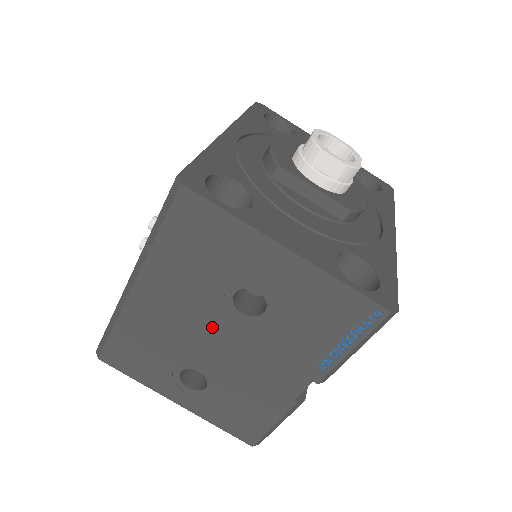
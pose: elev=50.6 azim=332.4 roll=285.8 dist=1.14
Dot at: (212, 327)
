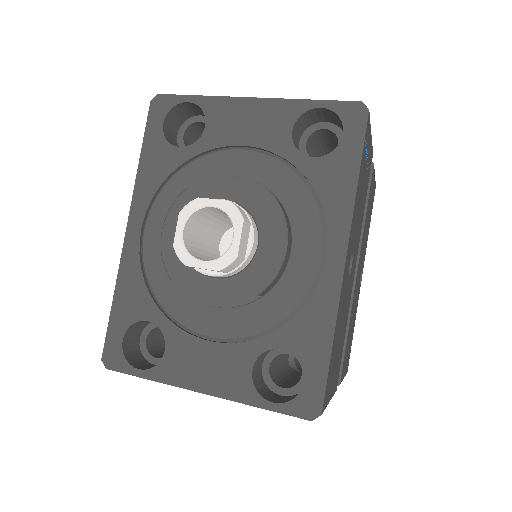
Dot at: occluded
